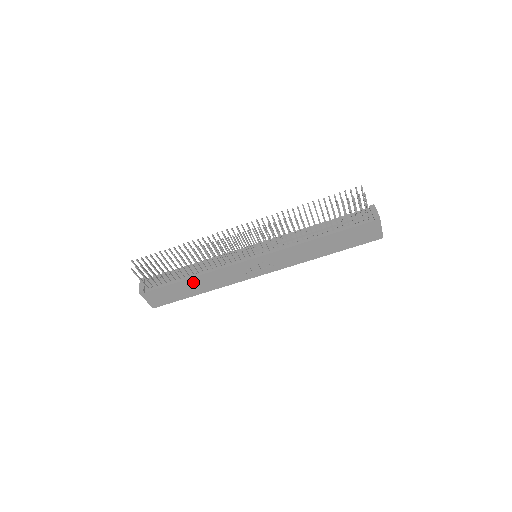
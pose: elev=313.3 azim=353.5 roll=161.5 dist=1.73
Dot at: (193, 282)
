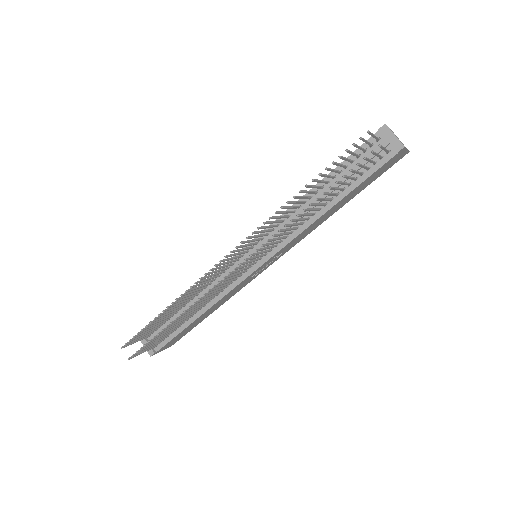
Dot at: (201, 317)
